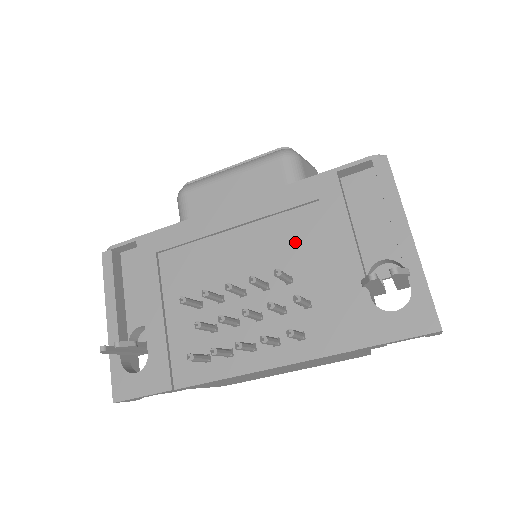
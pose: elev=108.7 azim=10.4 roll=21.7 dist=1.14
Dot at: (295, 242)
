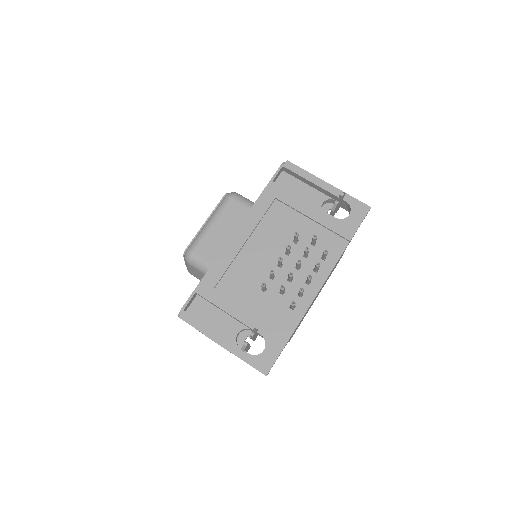
Dot at: (282, 224)
